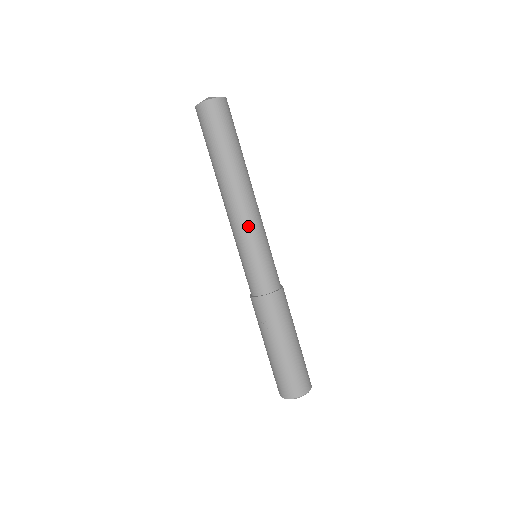
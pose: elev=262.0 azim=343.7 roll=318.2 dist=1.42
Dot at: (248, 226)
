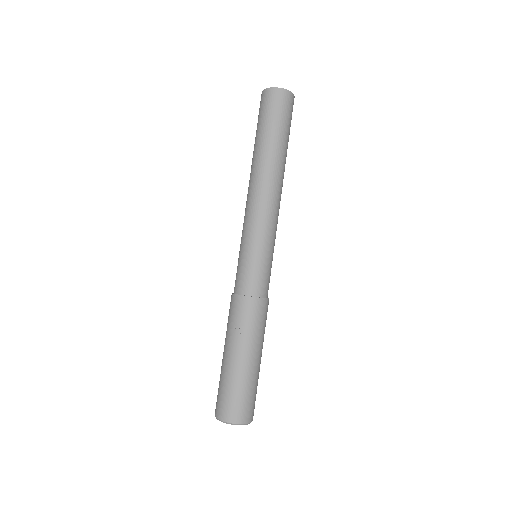
Dot at: (267, 220)
